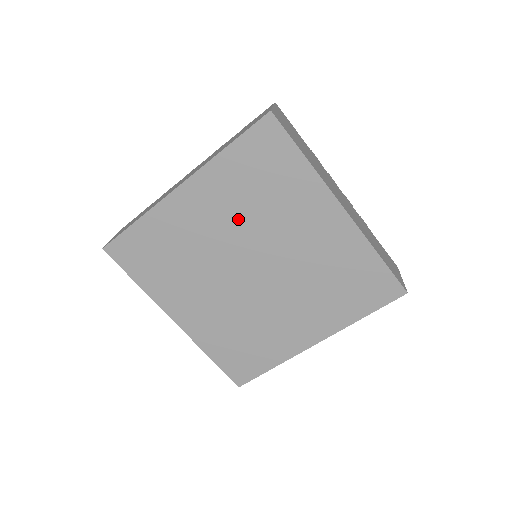
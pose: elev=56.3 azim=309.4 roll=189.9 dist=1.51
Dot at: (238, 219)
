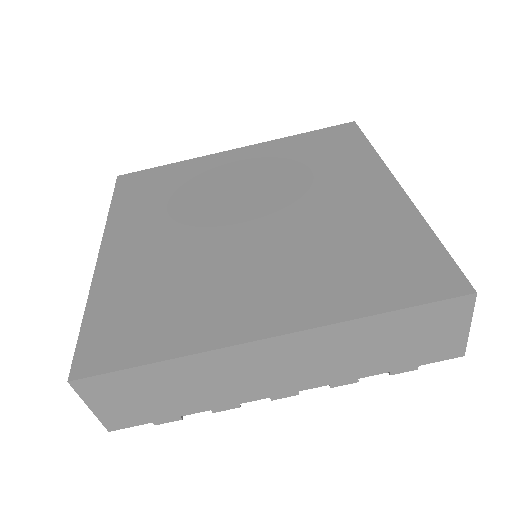
Dot at: (270, 175)
